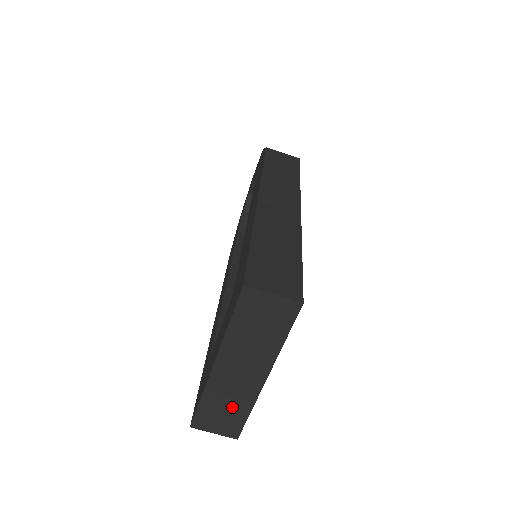
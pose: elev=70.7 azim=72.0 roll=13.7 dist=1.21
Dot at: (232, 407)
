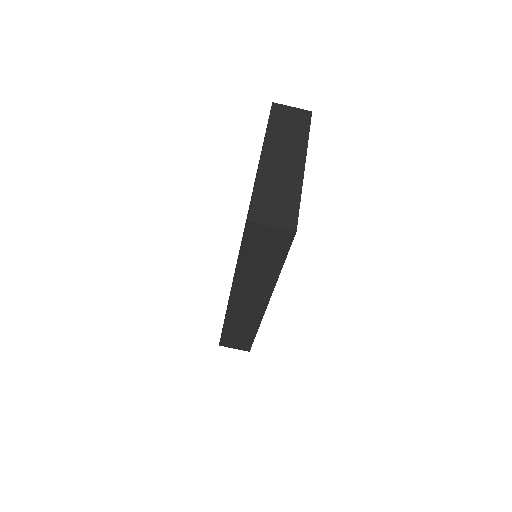
Dot at: (283, 193)
